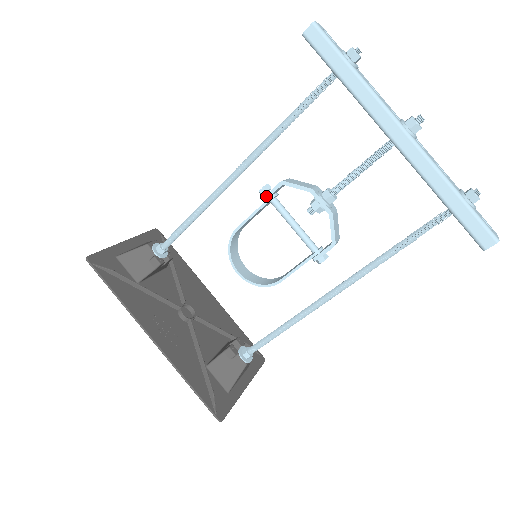
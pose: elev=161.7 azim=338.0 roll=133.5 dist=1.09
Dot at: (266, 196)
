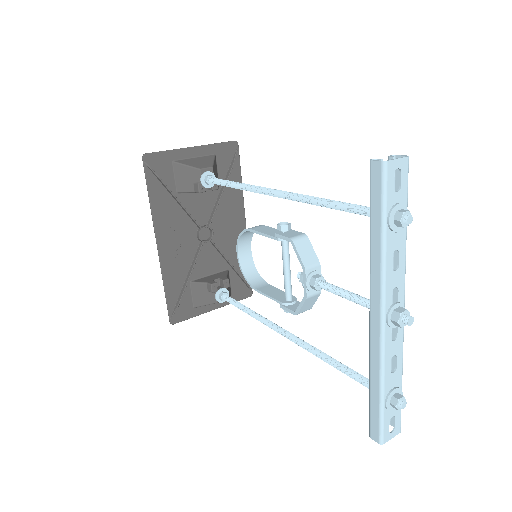
Dot at: (277, 235)
